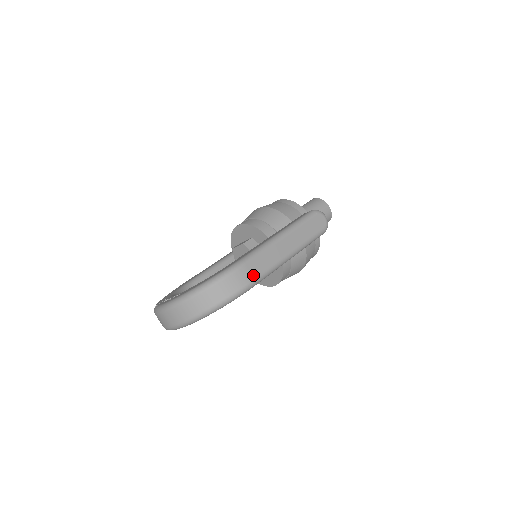
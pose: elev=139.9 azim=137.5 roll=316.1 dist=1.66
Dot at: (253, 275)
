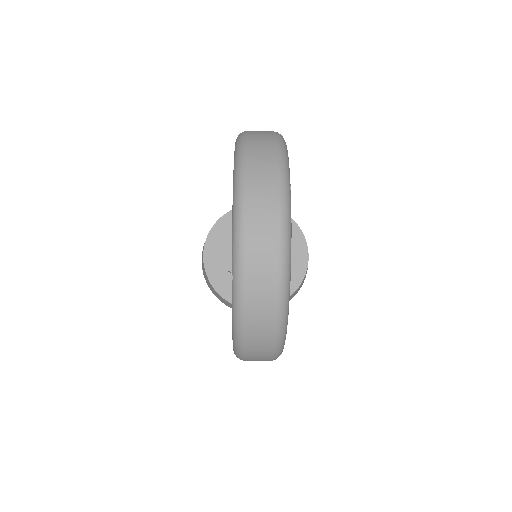
Dot at: occluded
